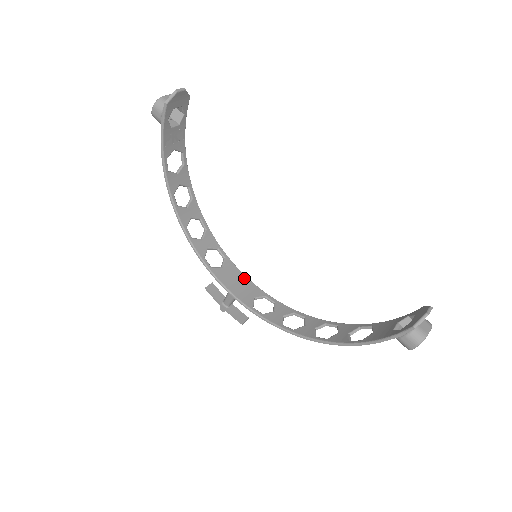
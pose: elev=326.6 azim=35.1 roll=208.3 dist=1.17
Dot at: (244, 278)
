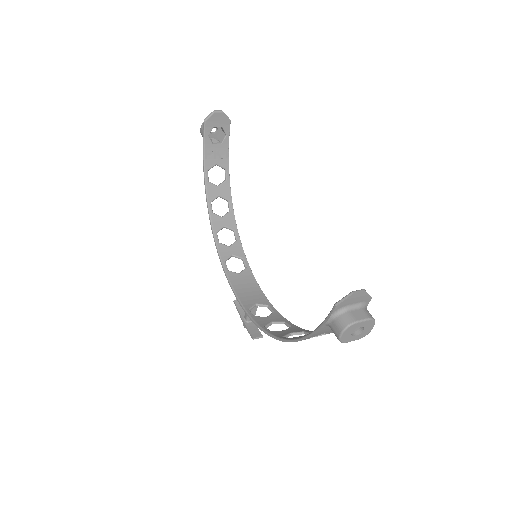
Dot at: (257, 287)
